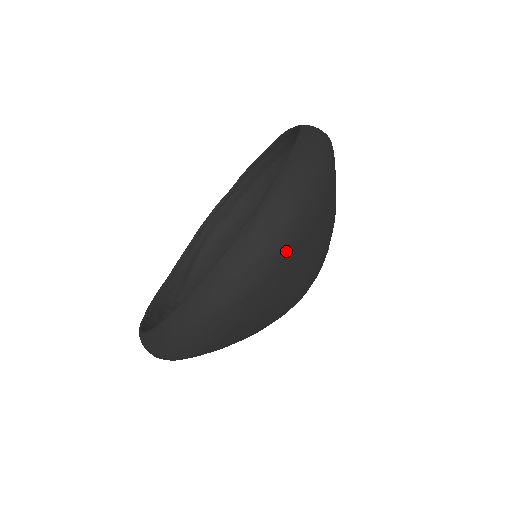
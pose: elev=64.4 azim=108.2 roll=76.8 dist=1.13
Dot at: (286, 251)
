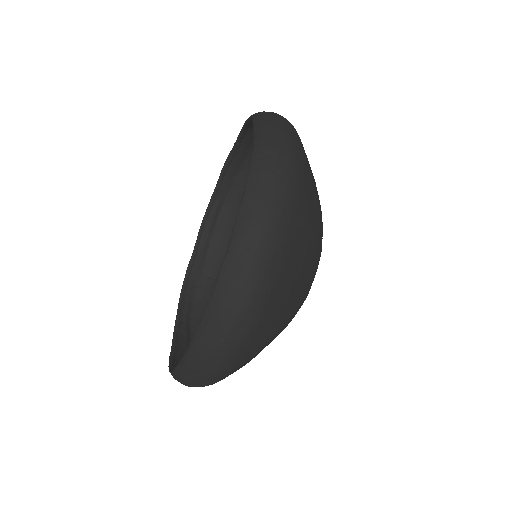
Dot at: (297, 165)
